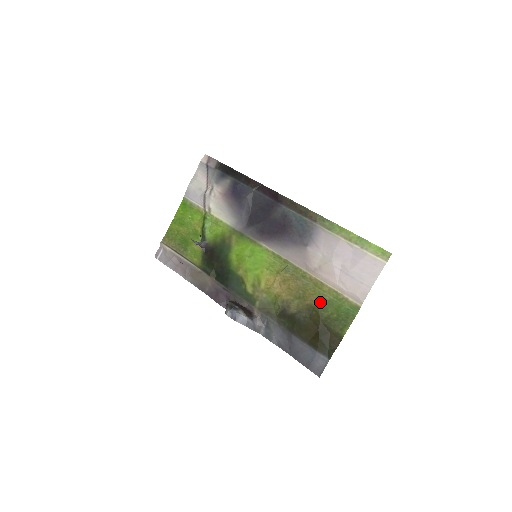
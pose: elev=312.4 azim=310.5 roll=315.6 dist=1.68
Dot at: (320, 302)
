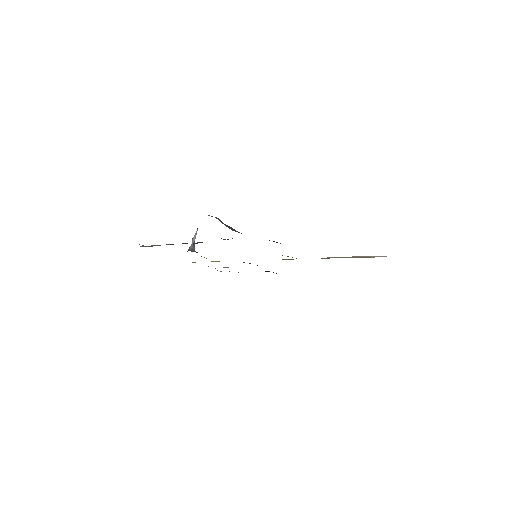
Dot at: occluded
